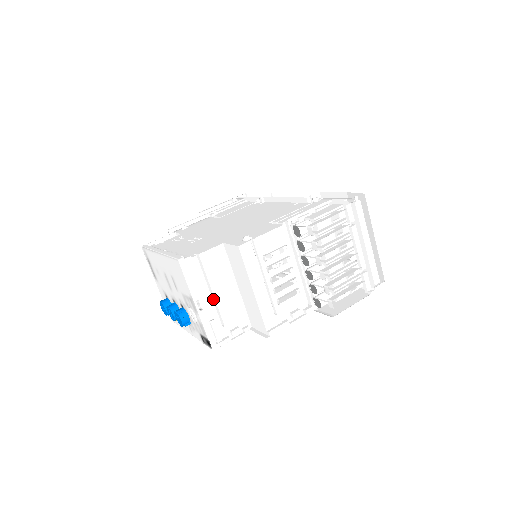
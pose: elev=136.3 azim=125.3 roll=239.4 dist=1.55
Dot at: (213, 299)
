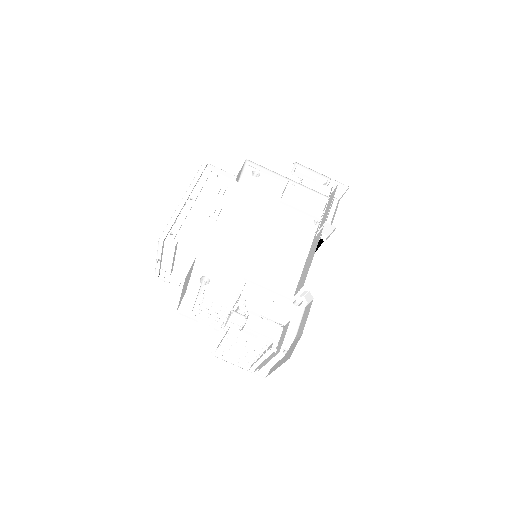
Dot at: occluded
